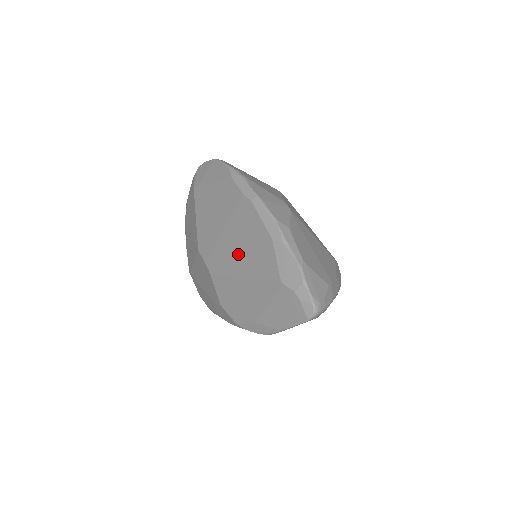
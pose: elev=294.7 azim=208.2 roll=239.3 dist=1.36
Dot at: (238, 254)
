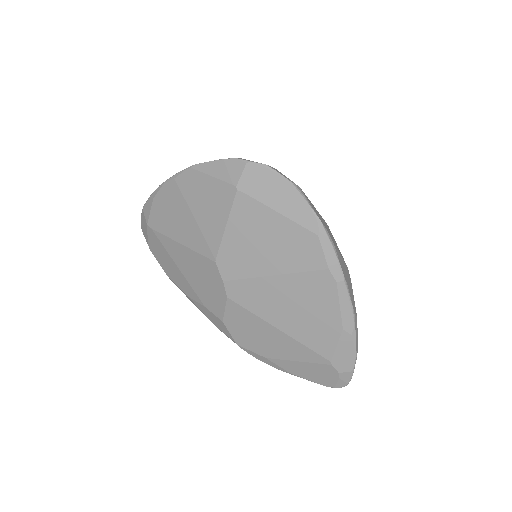
Dot at: (285, 309)
